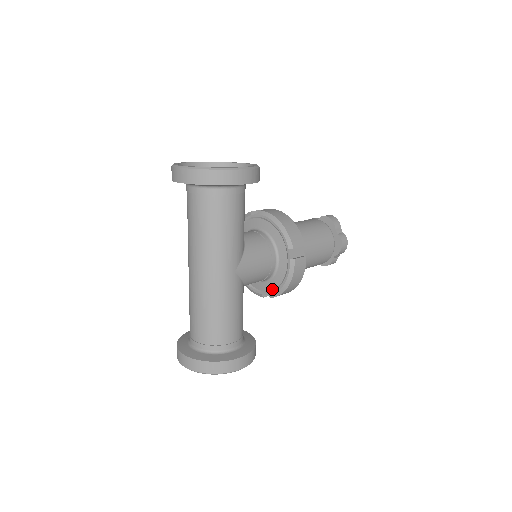
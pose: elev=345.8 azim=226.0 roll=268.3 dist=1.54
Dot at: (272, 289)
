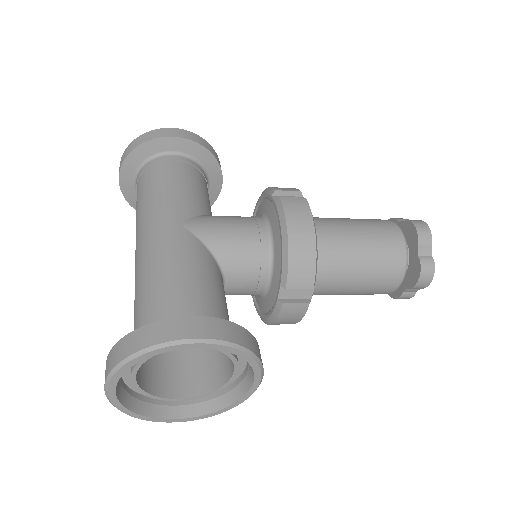
Dot at: (280, 271)
